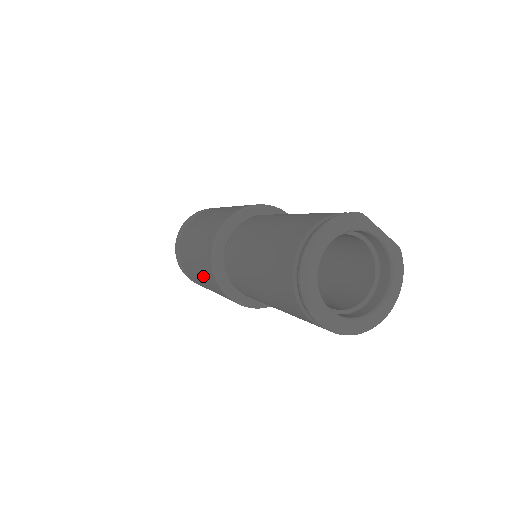
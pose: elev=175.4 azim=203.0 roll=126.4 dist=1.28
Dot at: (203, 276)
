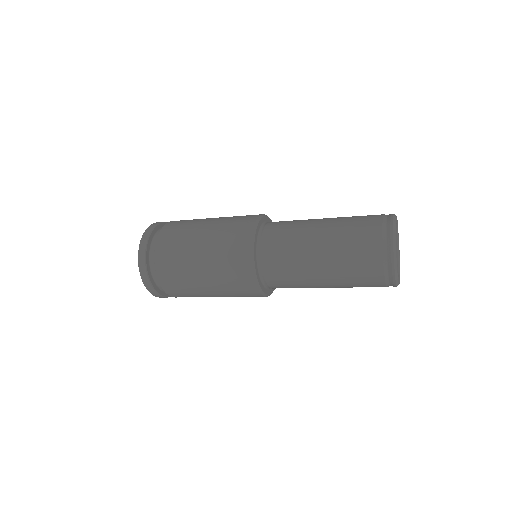
Dot at: (216, 252)
